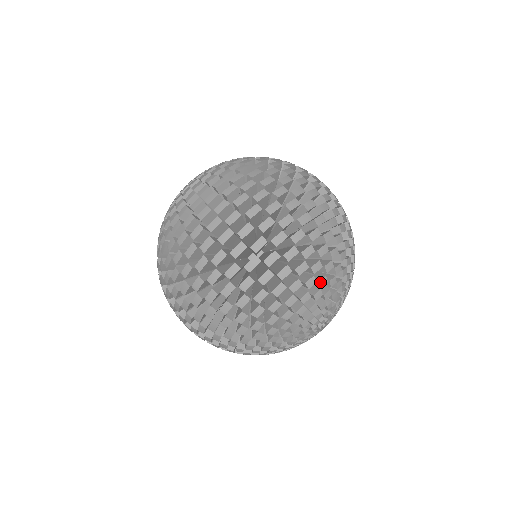
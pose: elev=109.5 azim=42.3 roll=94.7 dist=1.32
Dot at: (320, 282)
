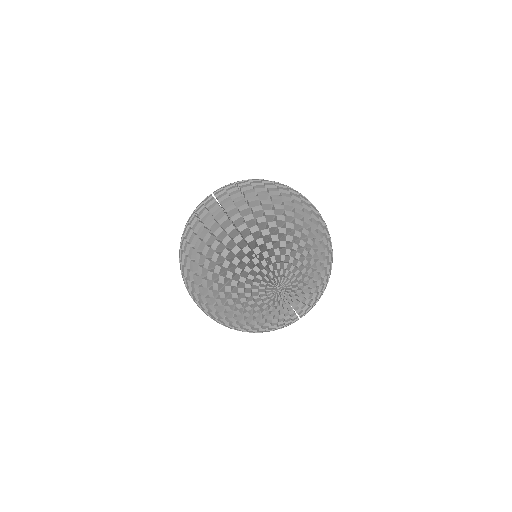
Dot at: (304, 229)
